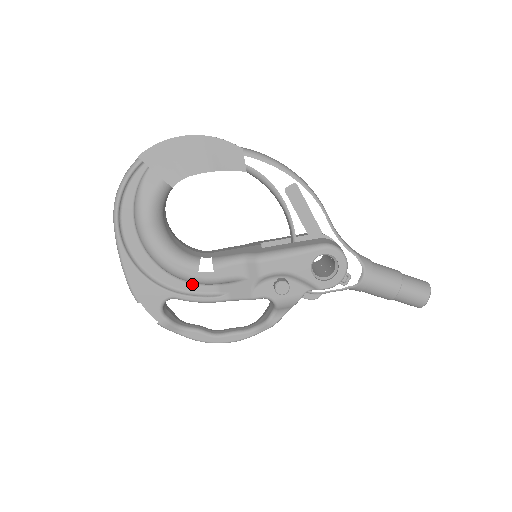
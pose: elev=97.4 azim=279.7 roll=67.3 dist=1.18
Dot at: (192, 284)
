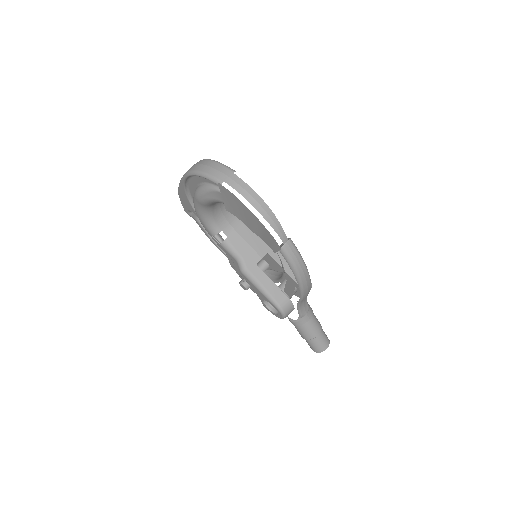
Dot at: occluded
